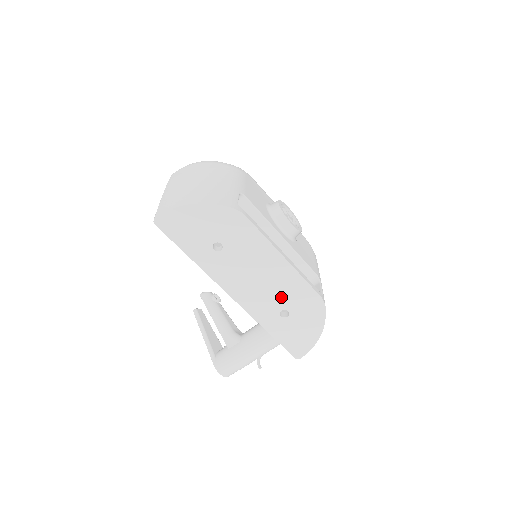
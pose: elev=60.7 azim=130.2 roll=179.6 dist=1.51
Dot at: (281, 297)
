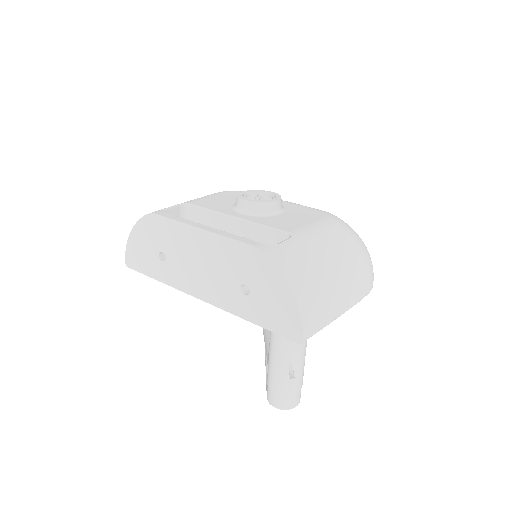
Dot at: (229, 272)
